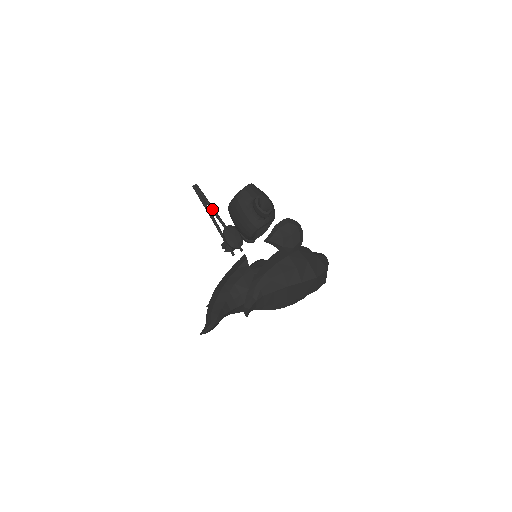
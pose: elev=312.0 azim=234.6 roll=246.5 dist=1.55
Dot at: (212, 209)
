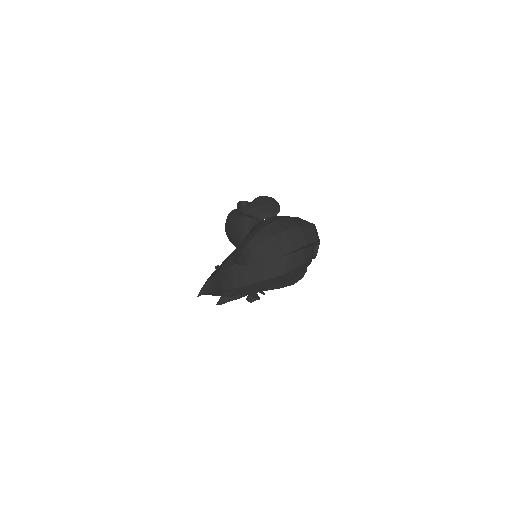
Dot at: occluded
